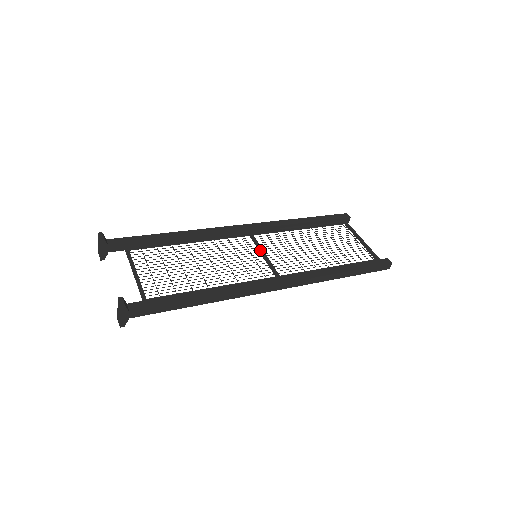
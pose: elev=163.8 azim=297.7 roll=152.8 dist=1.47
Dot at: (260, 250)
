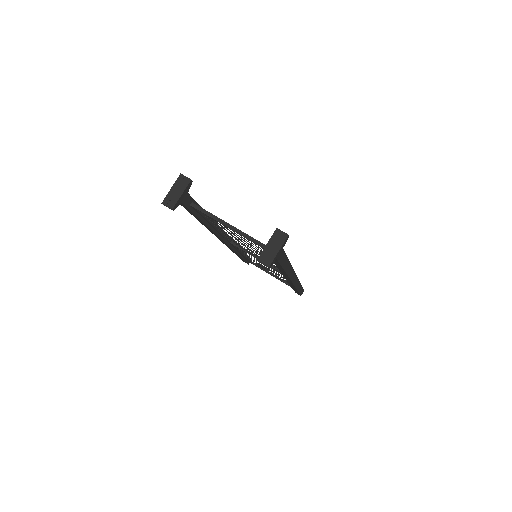
Dot at: occluded
